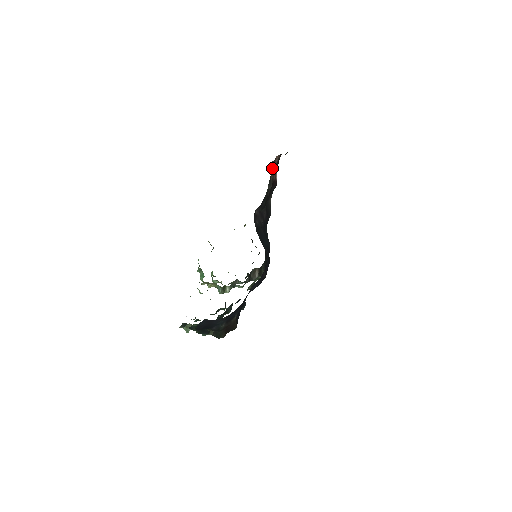
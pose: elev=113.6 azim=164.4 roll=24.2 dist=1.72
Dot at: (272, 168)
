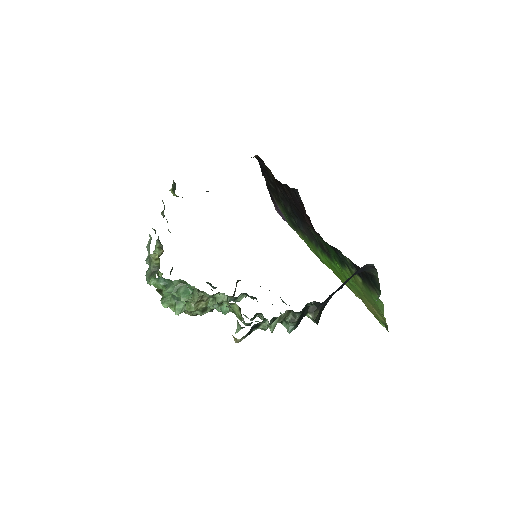
Dot at: occluded
